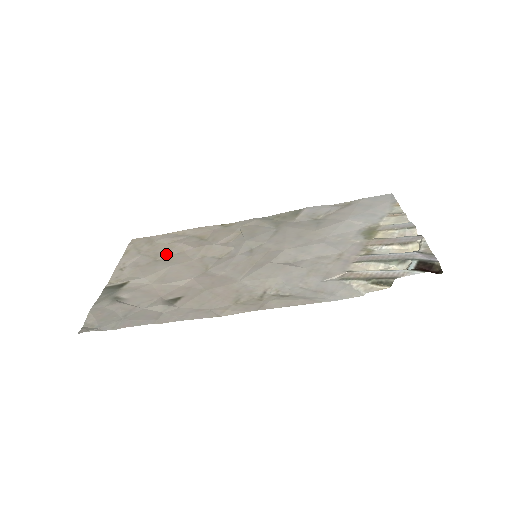
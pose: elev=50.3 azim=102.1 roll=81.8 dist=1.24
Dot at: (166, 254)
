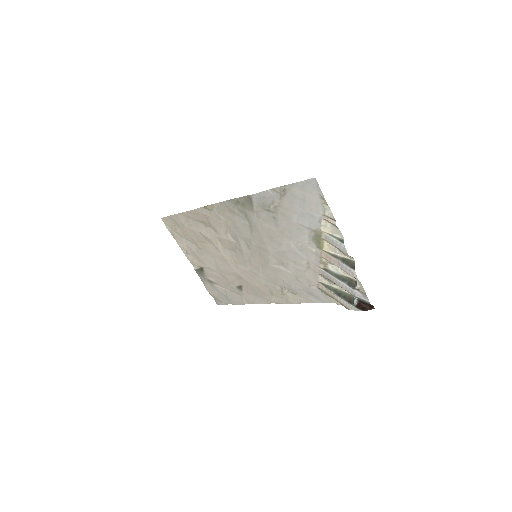
Dot at: (199, 242)
